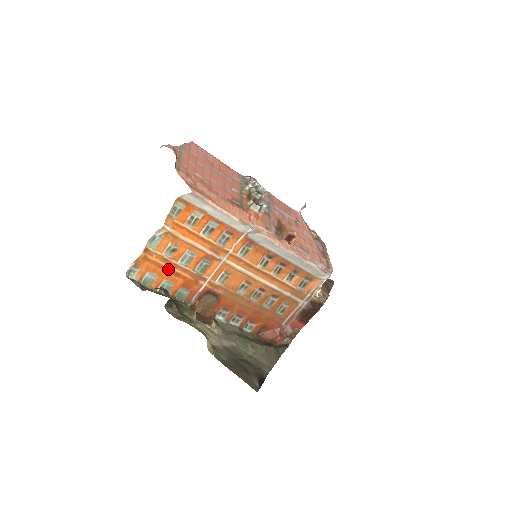
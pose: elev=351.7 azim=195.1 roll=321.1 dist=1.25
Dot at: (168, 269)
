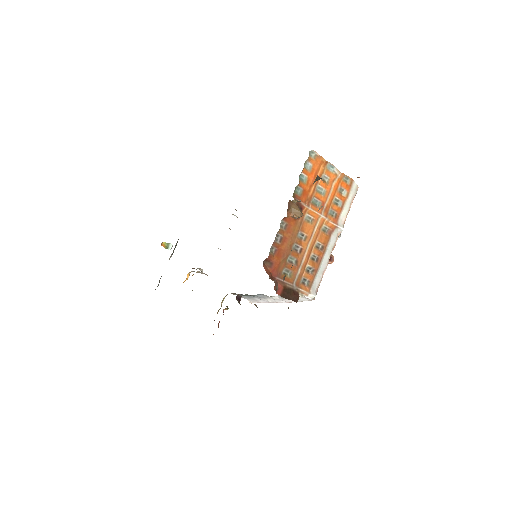
Dot at: (315, 178)
